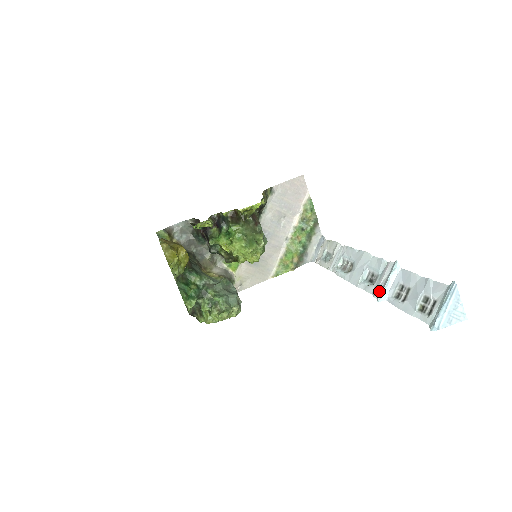
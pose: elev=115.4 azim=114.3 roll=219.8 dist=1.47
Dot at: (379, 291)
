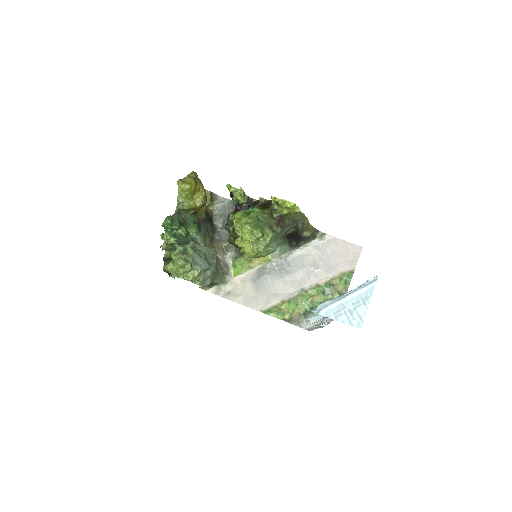
Dot at: occluded
